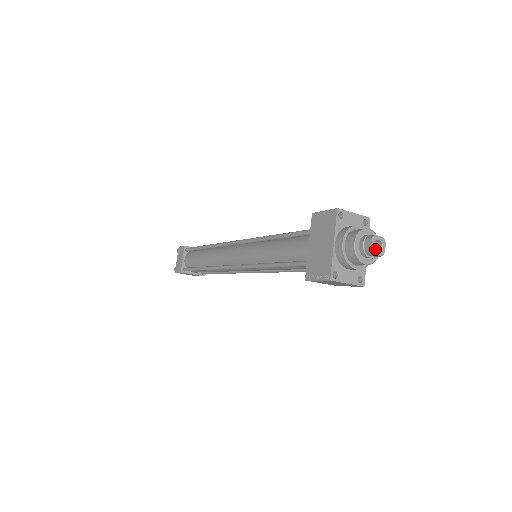
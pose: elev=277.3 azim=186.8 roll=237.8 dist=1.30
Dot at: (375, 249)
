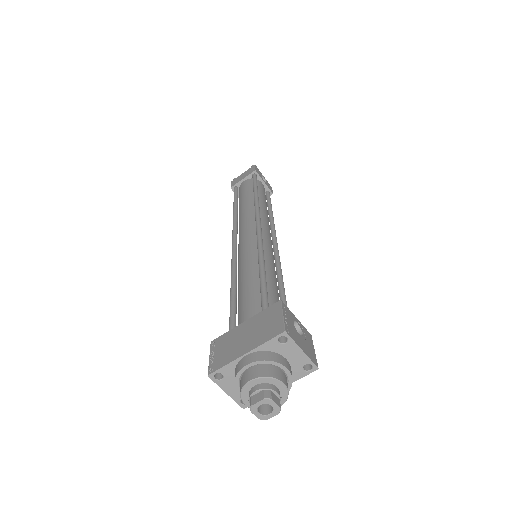
Dot at: (266, 405)
